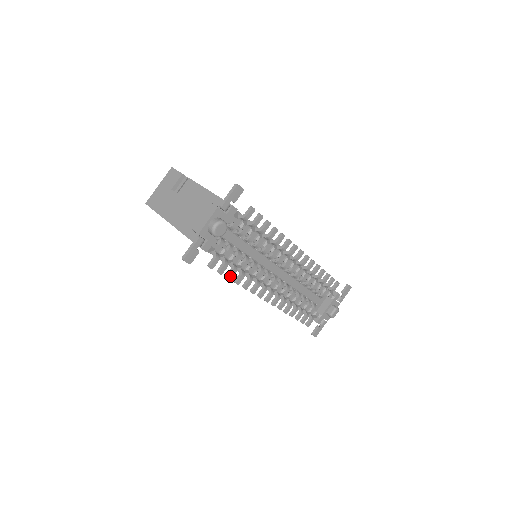
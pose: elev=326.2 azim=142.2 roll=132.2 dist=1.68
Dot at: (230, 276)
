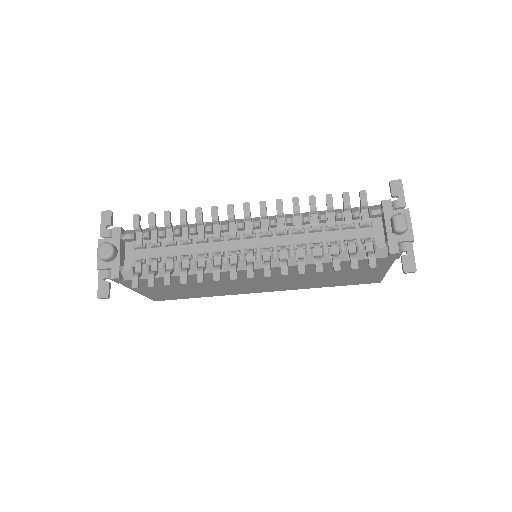
Dot at: (166, 282)
